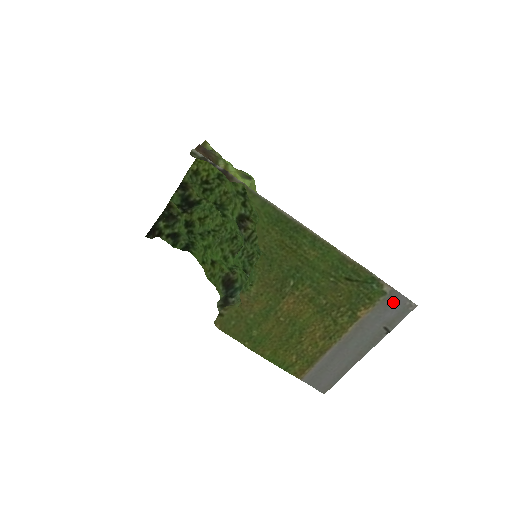
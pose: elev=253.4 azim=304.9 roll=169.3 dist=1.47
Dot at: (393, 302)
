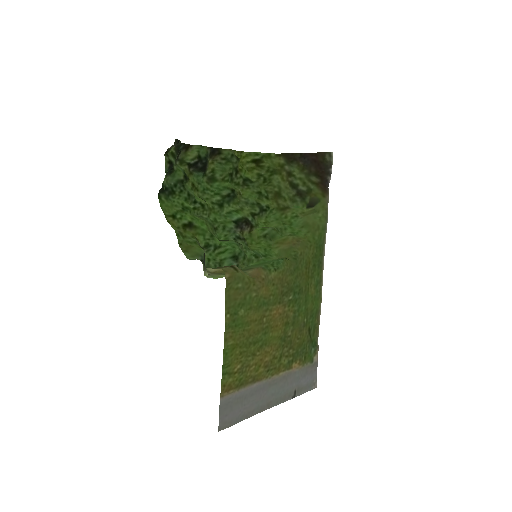
Dot at: (311, 373)
